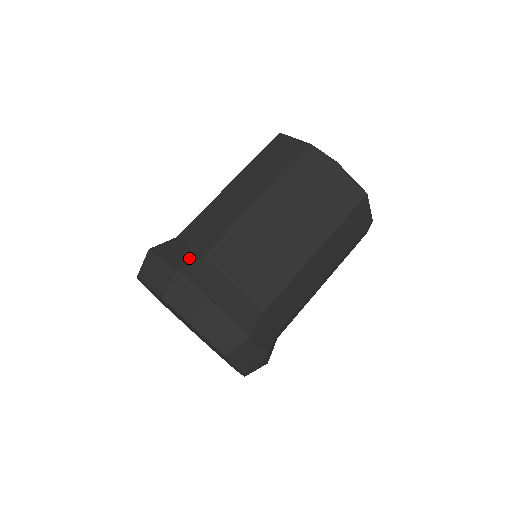
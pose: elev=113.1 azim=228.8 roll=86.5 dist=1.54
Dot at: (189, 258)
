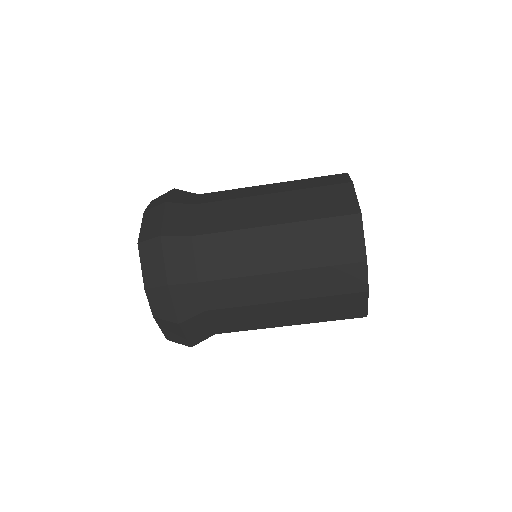
Dot at: occluded
